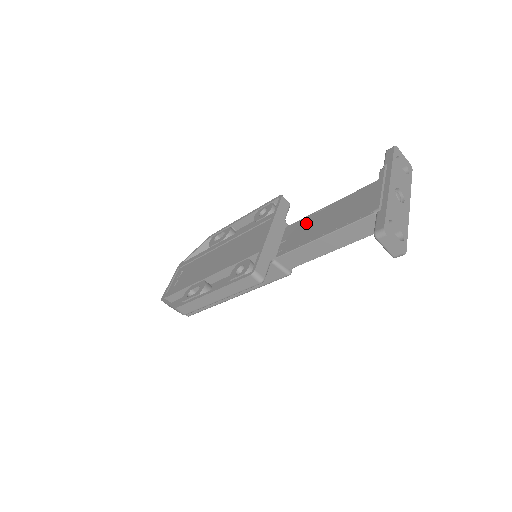
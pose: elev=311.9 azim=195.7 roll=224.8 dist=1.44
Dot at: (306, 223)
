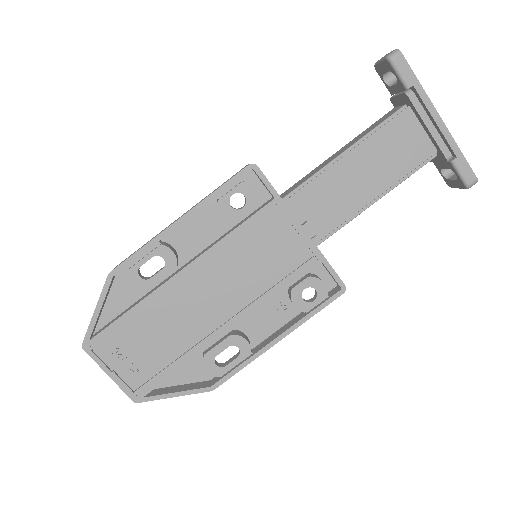
Dot at: (324, 188)
